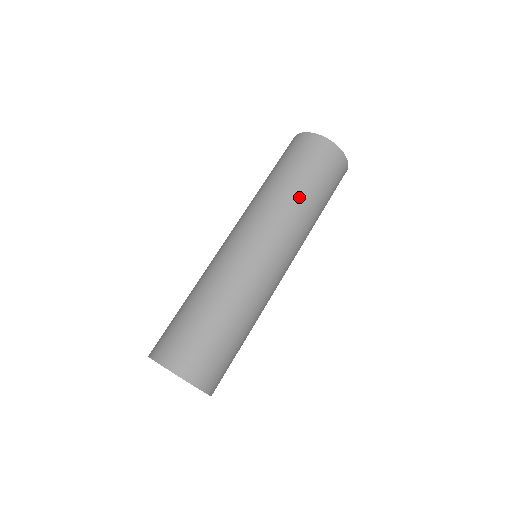
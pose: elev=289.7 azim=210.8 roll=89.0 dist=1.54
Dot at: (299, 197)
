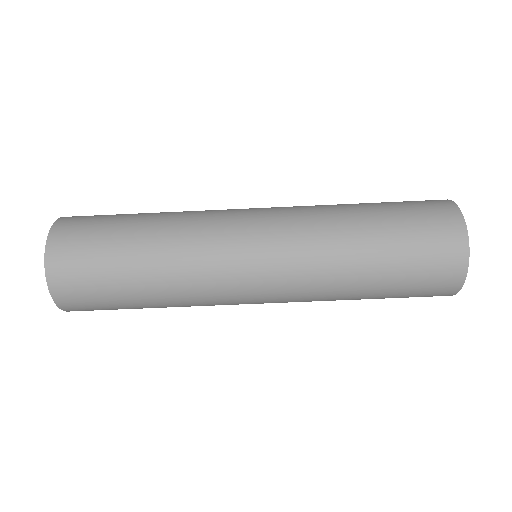
Dot at: (353, 288)
